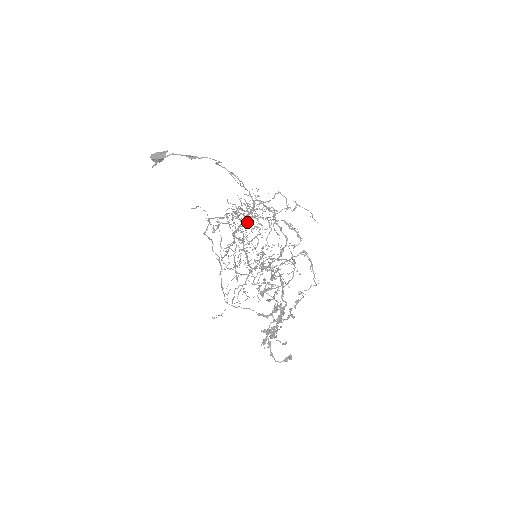
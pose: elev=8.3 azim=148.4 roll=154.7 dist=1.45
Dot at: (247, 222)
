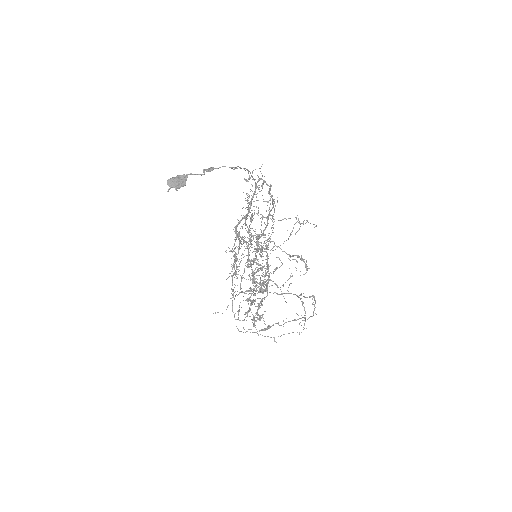
Dot at: occluded
